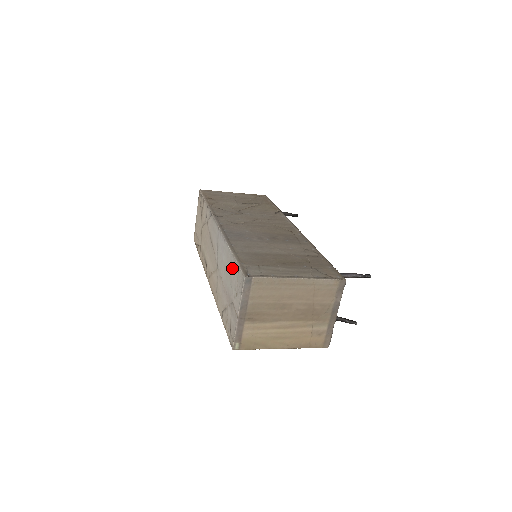
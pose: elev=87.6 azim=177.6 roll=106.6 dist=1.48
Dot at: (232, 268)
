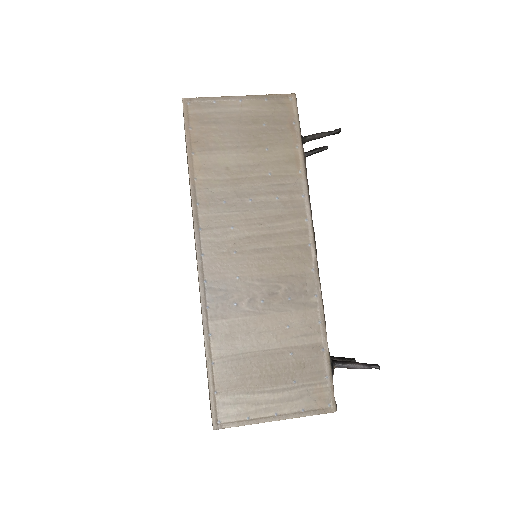
Dot at: occluded
